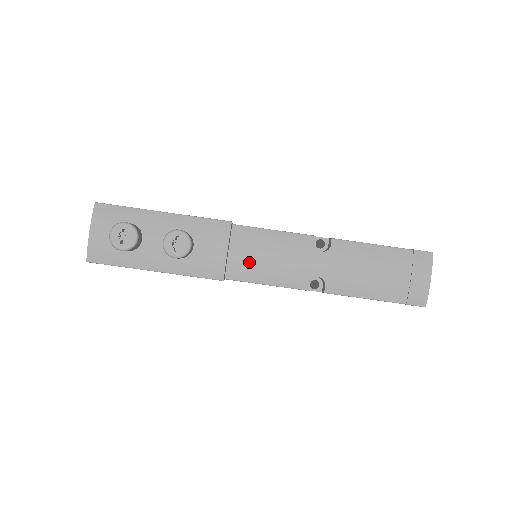
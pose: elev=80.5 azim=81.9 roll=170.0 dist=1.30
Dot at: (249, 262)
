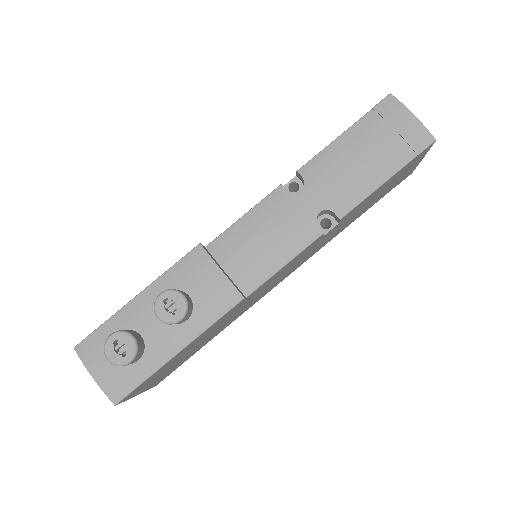
Dot at: (251, 262)
